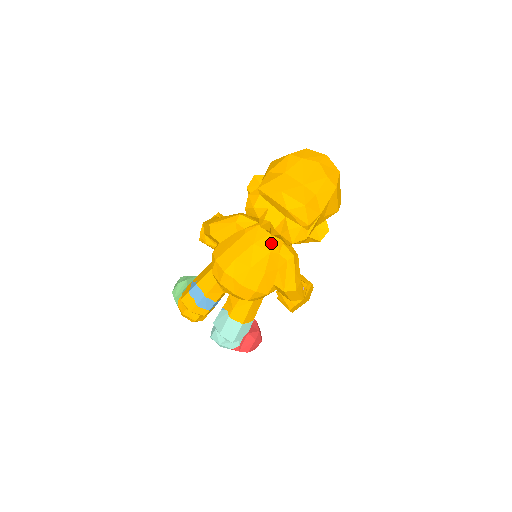
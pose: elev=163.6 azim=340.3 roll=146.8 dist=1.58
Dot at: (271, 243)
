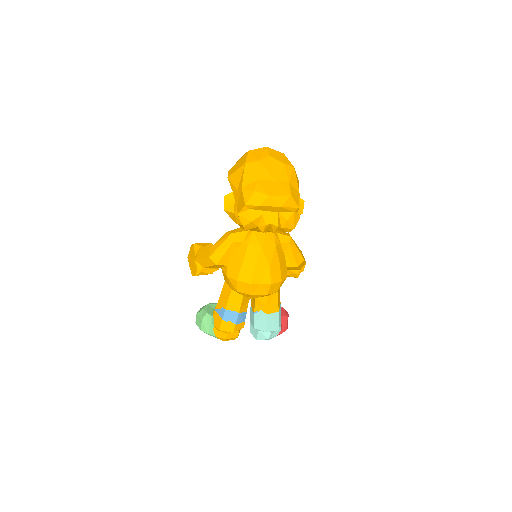
Dot at: (271, 239)
